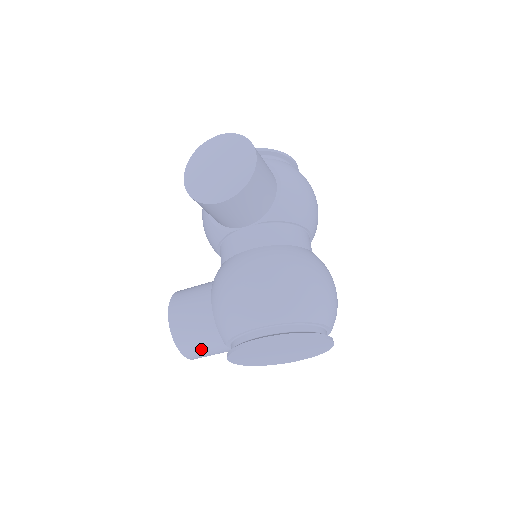
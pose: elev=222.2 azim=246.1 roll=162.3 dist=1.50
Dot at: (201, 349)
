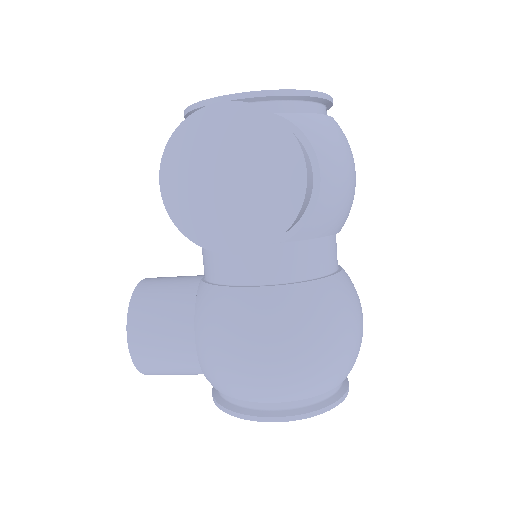
Dot at: (174, 374)
